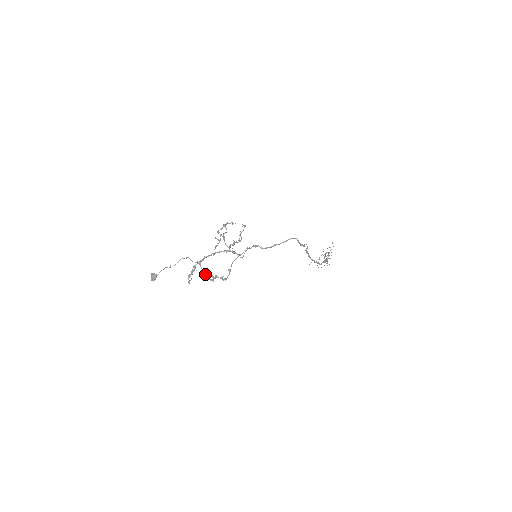
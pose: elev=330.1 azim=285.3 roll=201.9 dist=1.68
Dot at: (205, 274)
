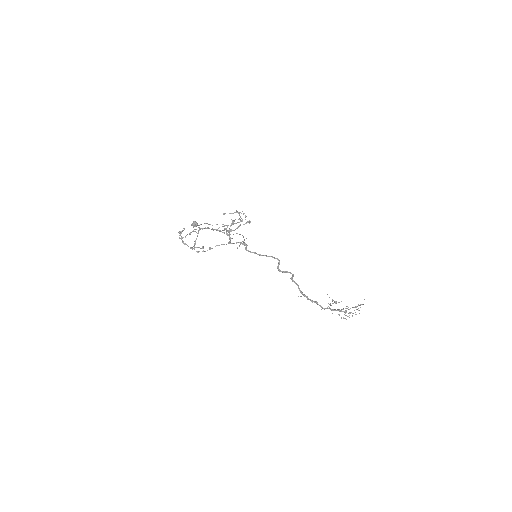
Dot at: occluded
